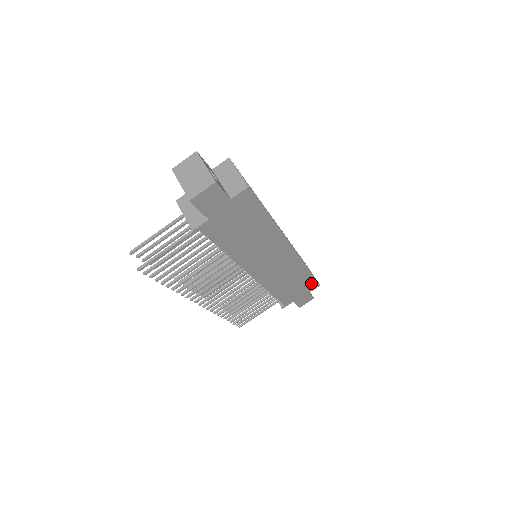
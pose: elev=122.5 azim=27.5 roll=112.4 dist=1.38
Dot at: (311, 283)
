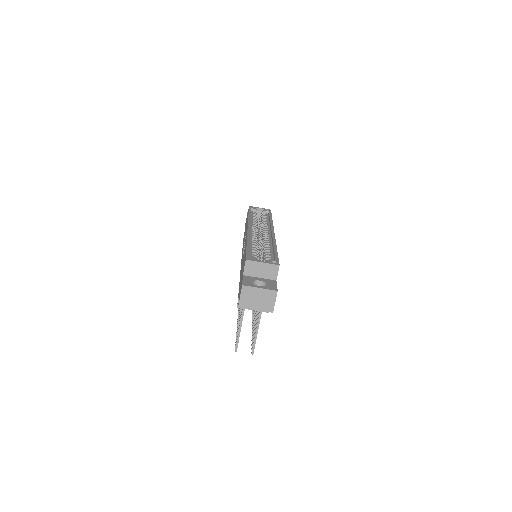
Dot at: occluded
